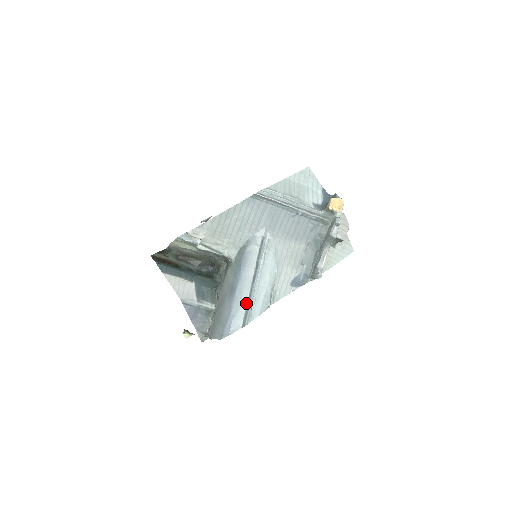
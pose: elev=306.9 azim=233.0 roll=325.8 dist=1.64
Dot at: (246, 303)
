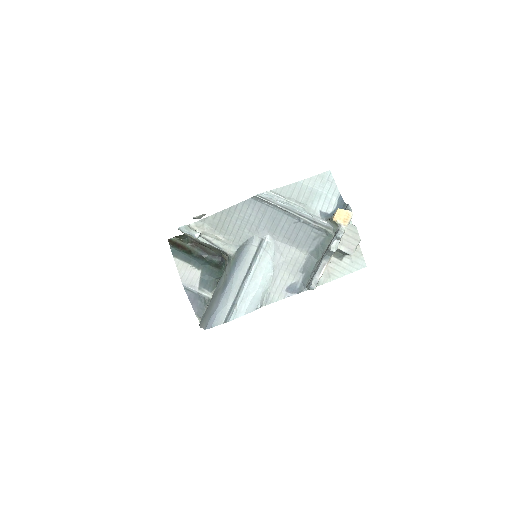
Dot at: (232, 301)
